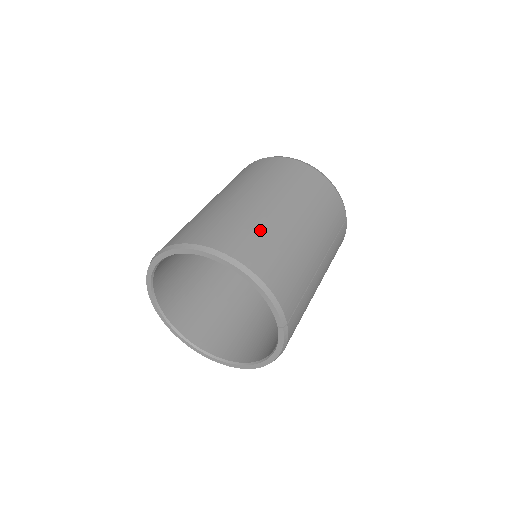
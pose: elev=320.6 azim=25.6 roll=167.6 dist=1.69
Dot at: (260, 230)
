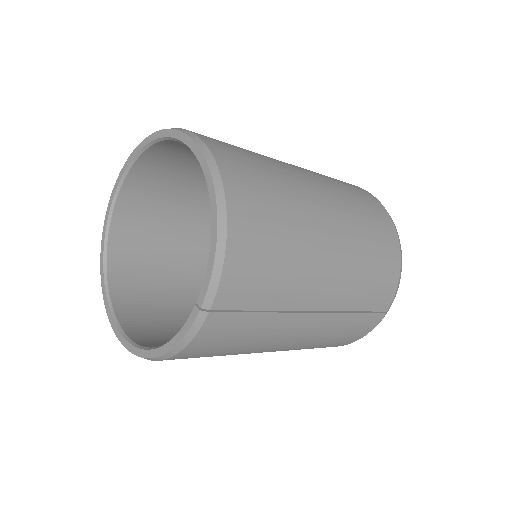
Dot at: (280, 193)
